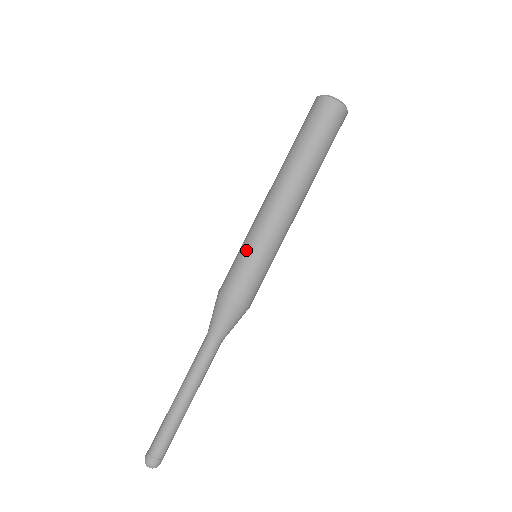
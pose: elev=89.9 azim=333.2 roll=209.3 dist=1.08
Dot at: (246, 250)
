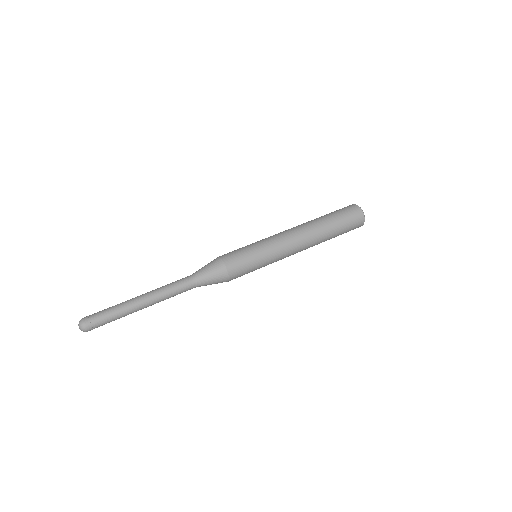
Dot at: occluded
